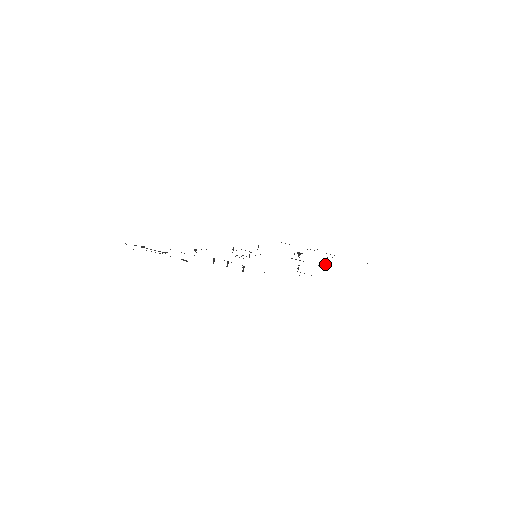
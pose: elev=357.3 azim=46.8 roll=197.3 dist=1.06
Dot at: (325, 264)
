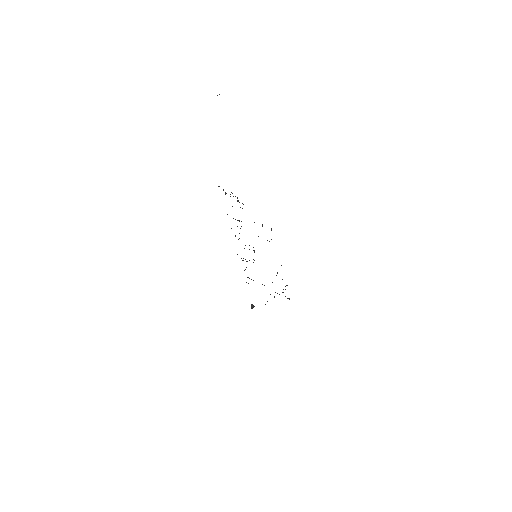
Dot at: (285, 286)
